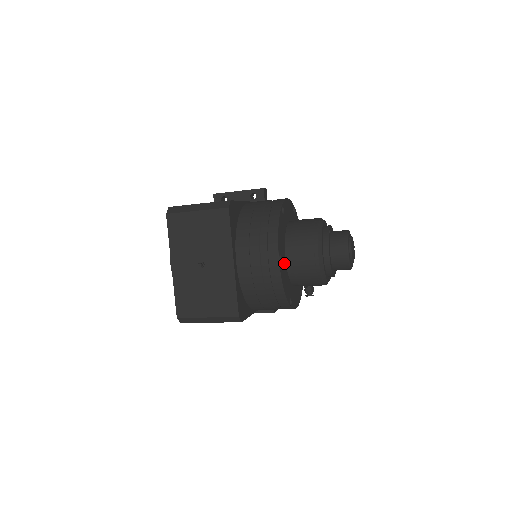
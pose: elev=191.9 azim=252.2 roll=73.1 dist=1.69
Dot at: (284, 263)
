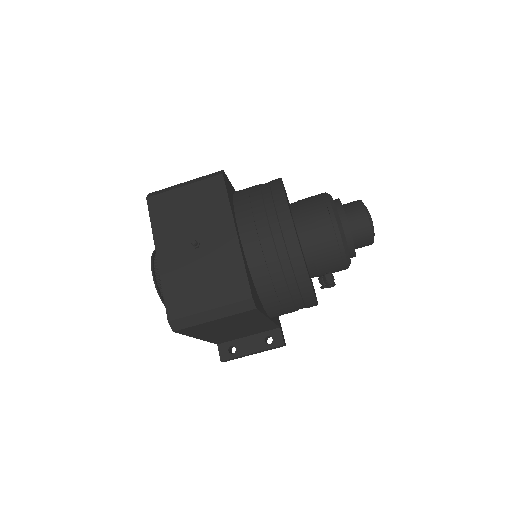
Dot at: occluded
